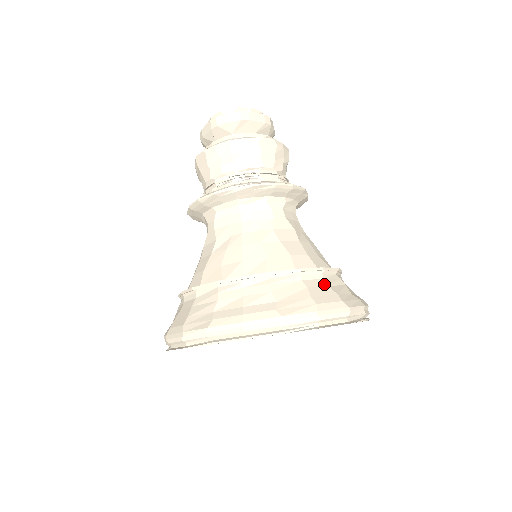
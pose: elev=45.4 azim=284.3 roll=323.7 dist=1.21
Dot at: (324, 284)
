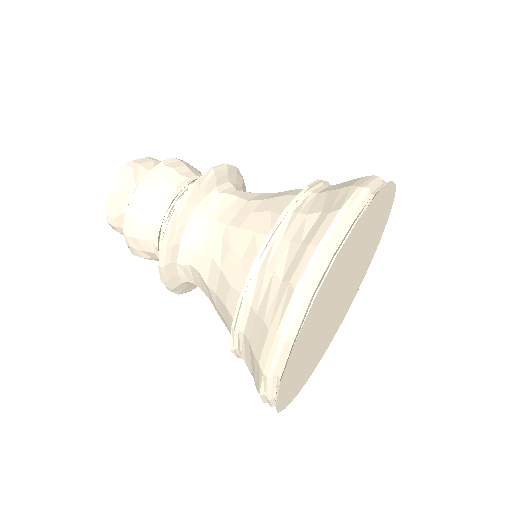
Dot at: (335, 185)
